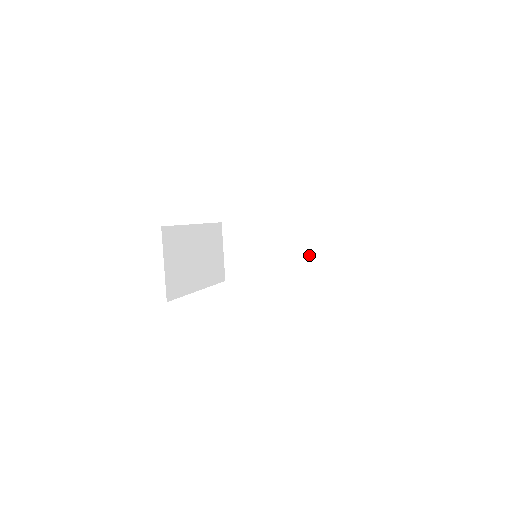
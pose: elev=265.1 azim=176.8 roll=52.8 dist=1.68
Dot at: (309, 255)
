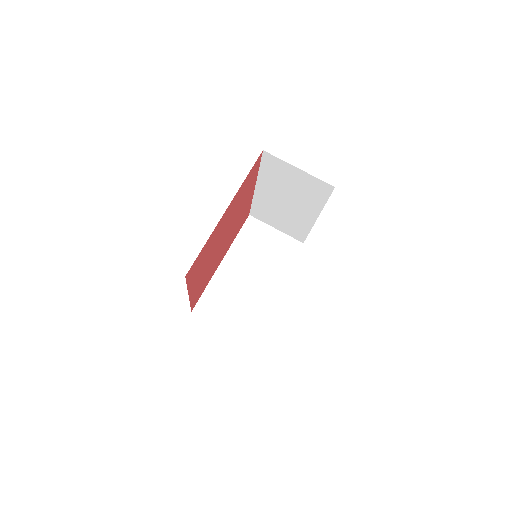
Dot at: (299, 188)
